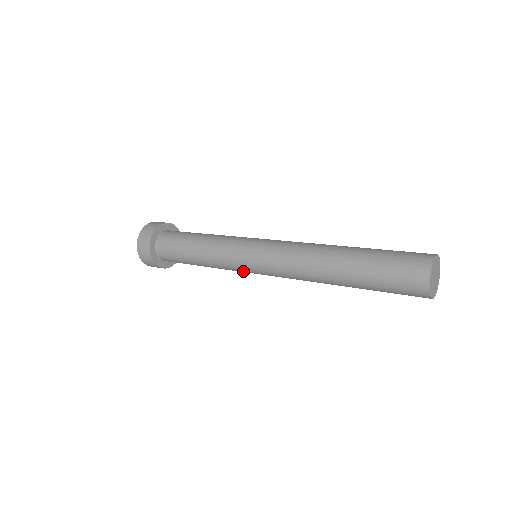
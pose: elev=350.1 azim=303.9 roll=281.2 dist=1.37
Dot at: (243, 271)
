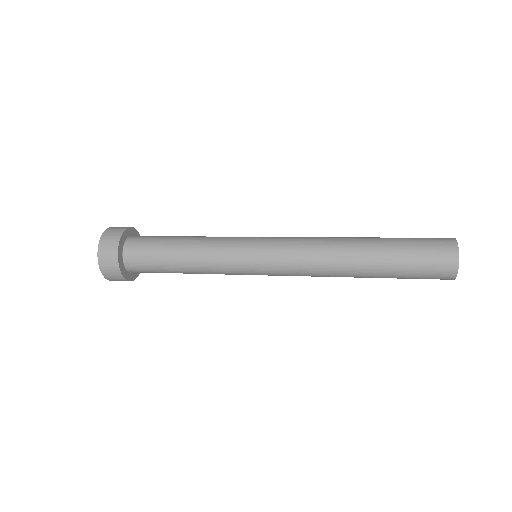
Dot at: occluded
